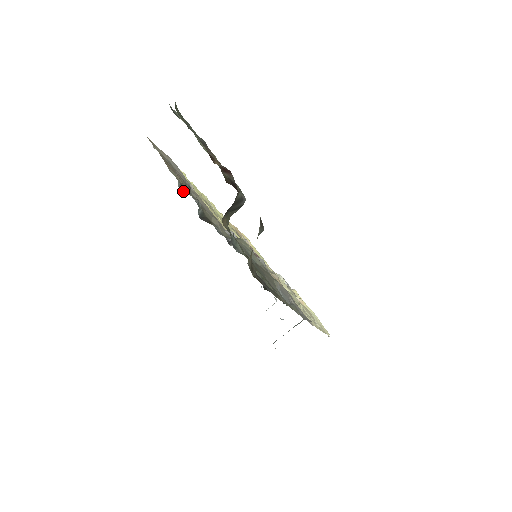
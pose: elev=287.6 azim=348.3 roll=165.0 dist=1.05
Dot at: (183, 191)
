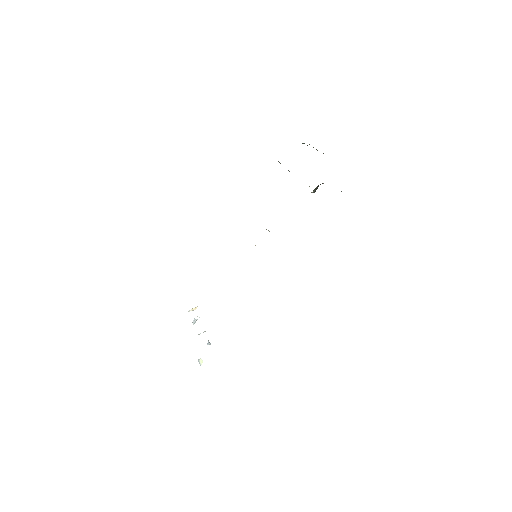
Dot at: occluded
